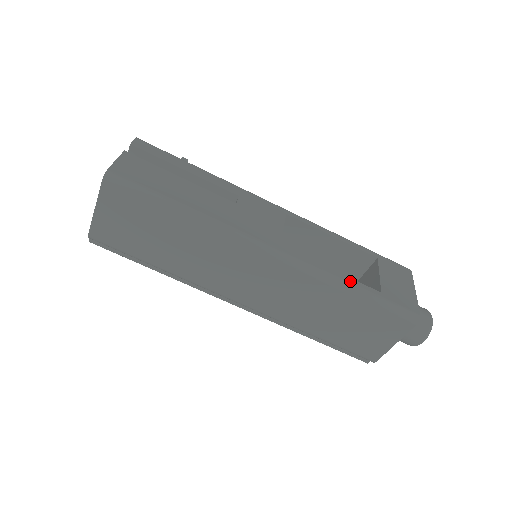
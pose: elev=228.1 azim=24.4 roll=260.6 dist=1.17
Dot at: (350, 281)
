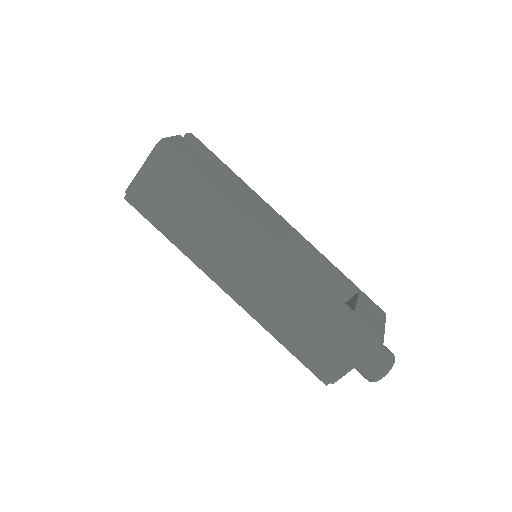
Dot at: (330, 291)
